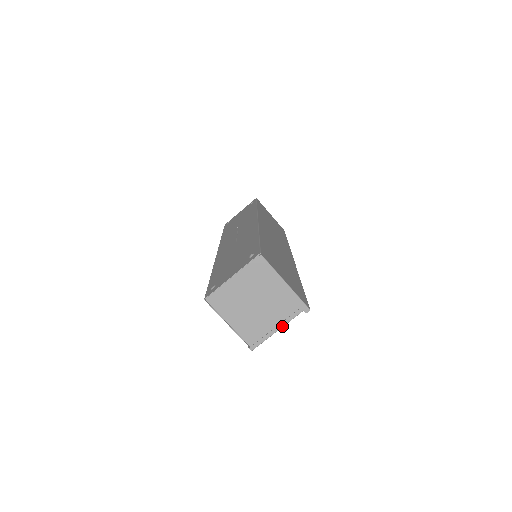
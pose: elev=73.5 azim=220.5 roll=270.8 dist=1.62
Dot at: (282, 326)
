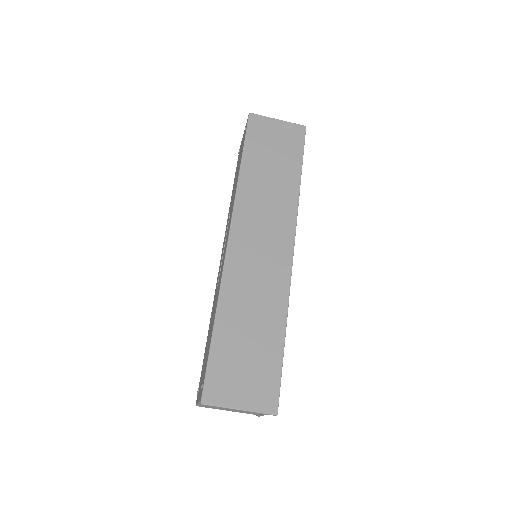
Dot at: occluded
